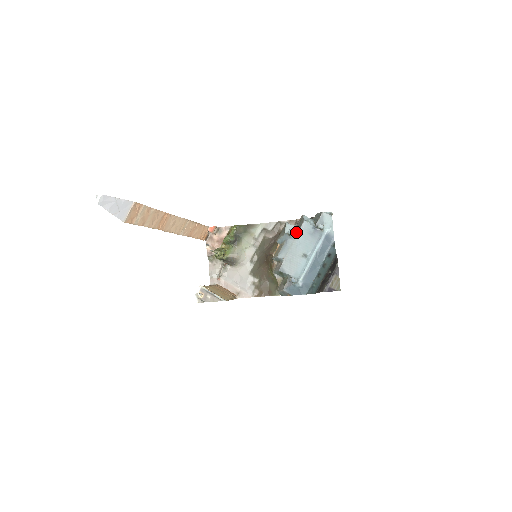
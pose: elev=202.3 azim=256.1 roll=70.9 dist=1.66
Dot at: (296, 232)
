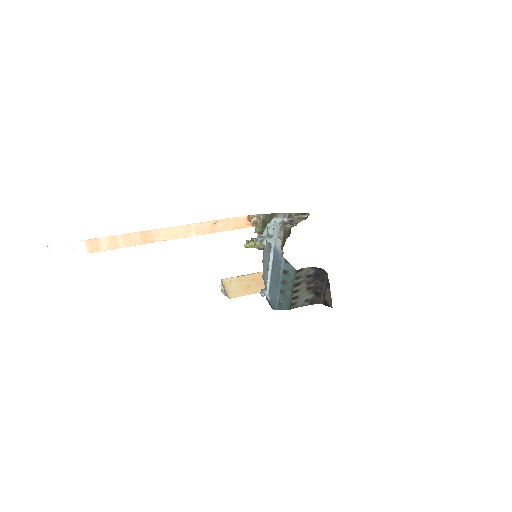
Dot at: occluded
